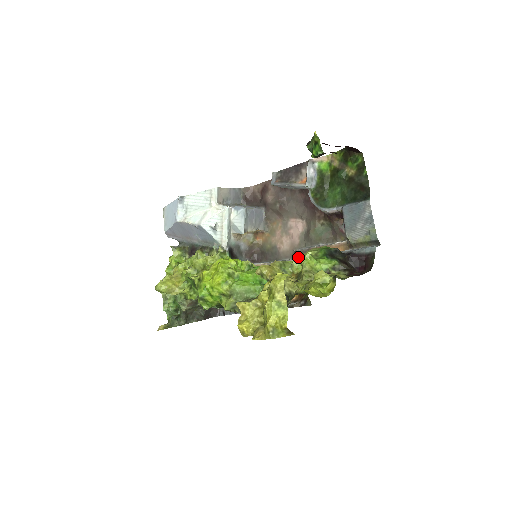
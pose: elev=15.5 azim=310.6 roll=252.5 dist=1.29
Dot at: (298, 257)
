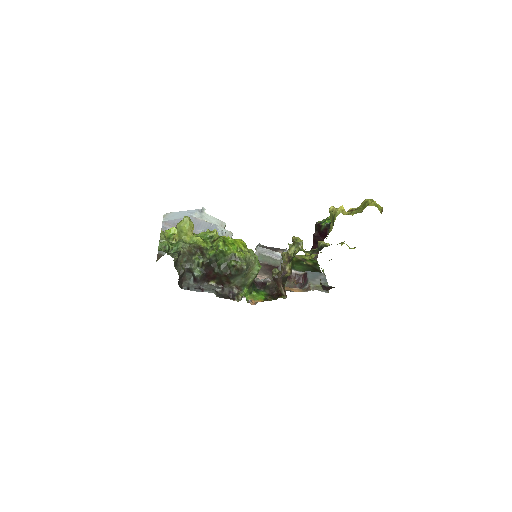
Dot at: occluded
